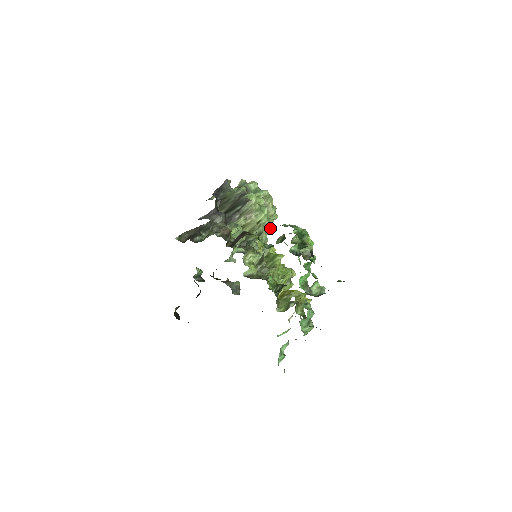
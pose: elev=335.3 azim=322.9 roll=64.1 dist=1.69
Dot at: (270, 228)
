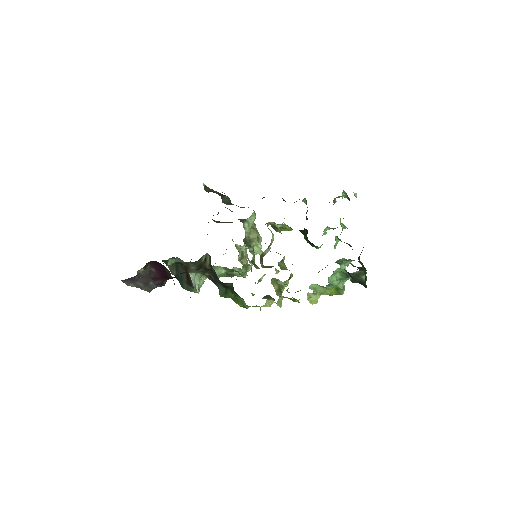
Dot at: occluded
